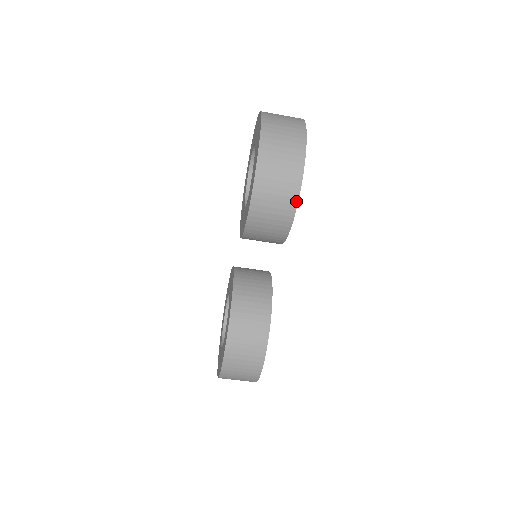
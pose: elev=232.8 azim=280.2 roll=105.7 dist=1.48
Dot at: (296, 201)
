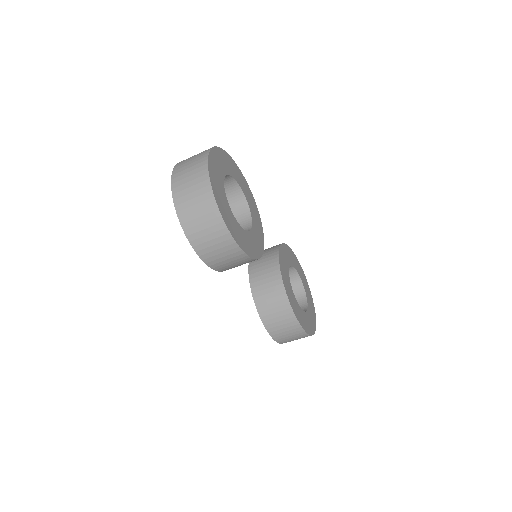
Dot at: (239, 249)
